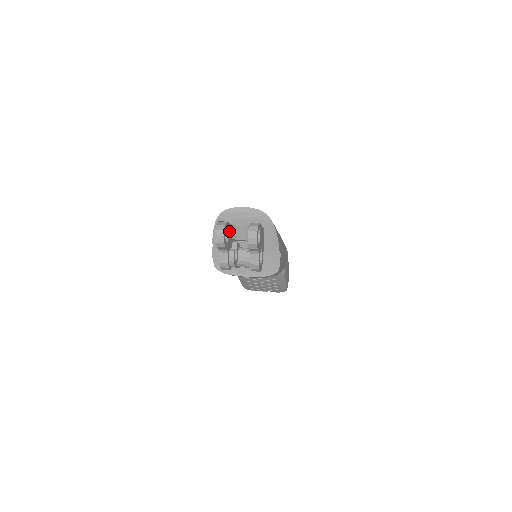
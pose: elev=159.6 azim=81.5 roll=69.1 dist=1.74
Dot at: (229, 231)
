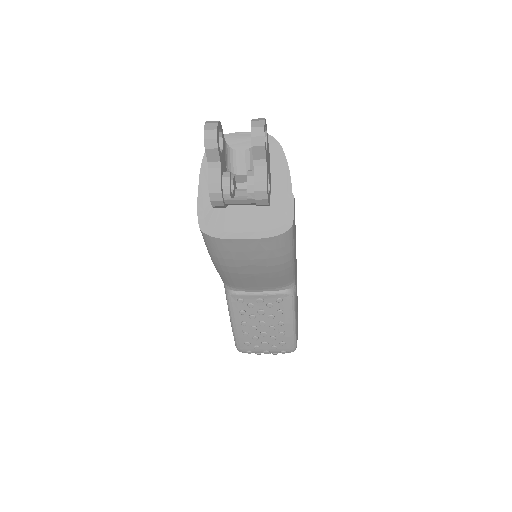
Dot at: (223, 147)
